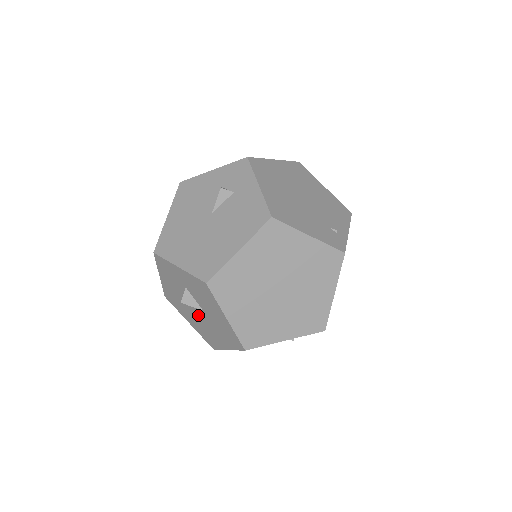
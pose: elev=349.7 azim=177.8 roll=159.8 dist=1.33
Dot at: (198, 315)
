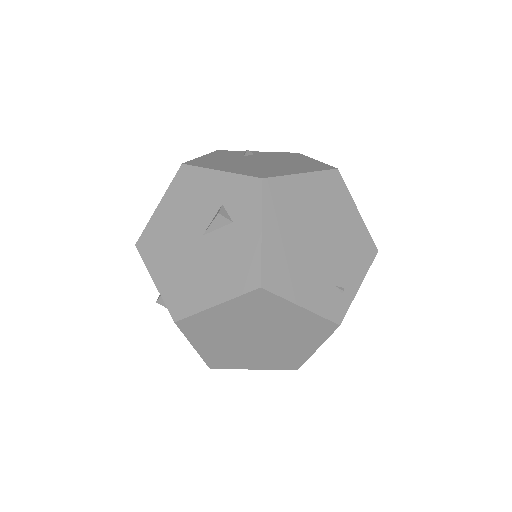
Dot at: occluded
